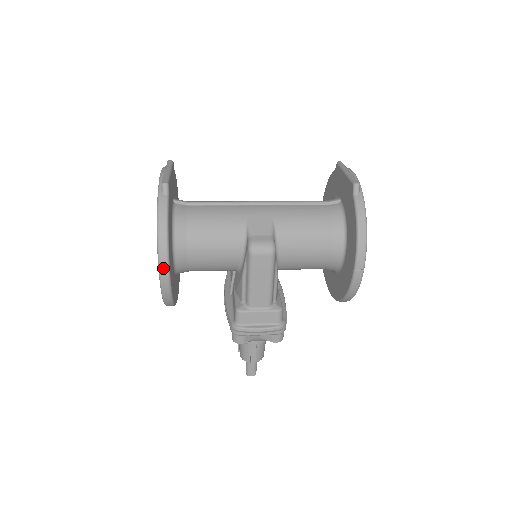
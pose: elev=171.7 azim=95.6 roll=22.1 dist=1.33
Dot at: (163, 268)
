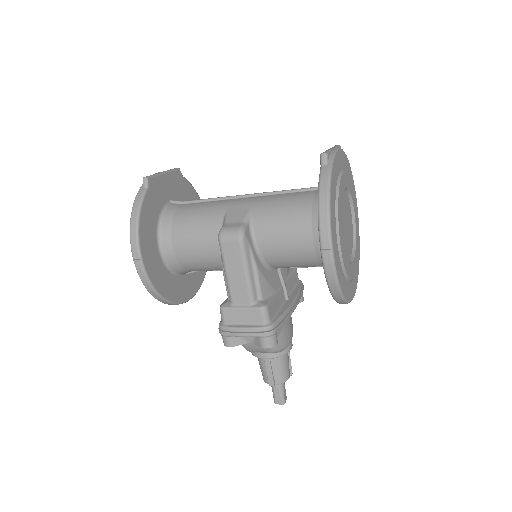
Dot at: (135, 254)
